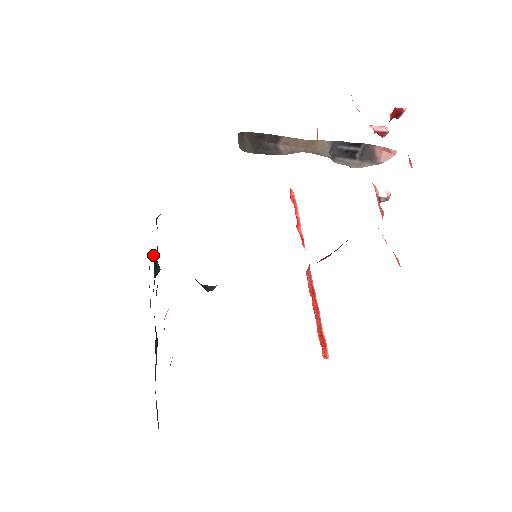
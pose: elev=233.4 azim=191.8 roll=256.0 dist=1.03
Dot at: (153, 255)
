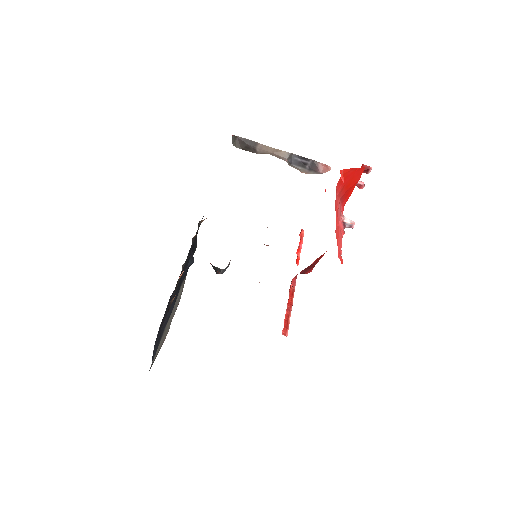
Dot at: (190, 248)
